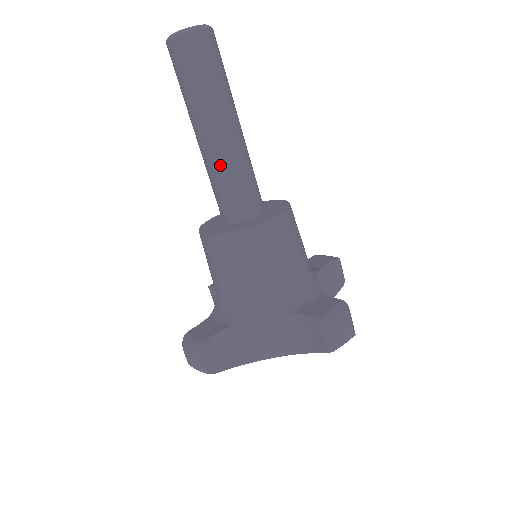
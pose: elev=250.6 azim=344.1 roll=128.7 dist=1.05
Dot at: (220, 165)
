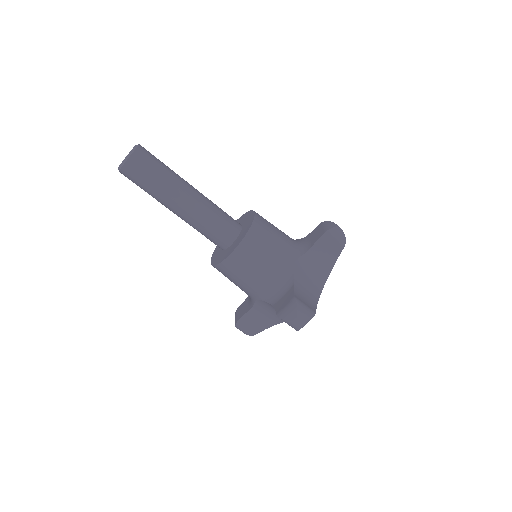
Dot at: (191, 225)
